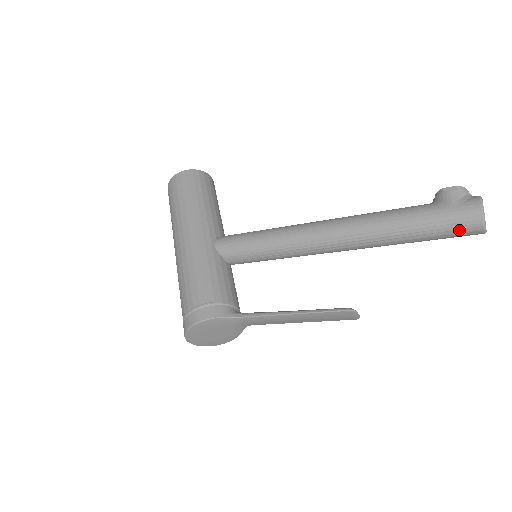
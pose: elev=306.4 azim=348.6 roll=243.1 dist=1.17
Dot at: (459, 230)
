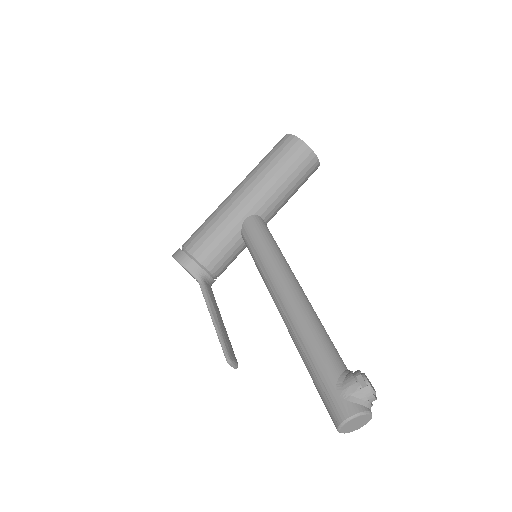
Dot at: (327, 409)
